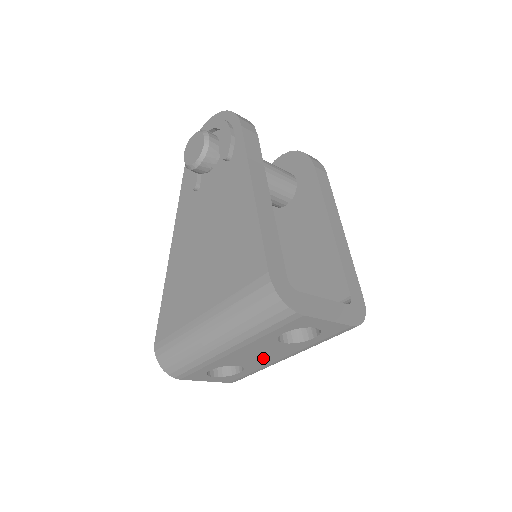
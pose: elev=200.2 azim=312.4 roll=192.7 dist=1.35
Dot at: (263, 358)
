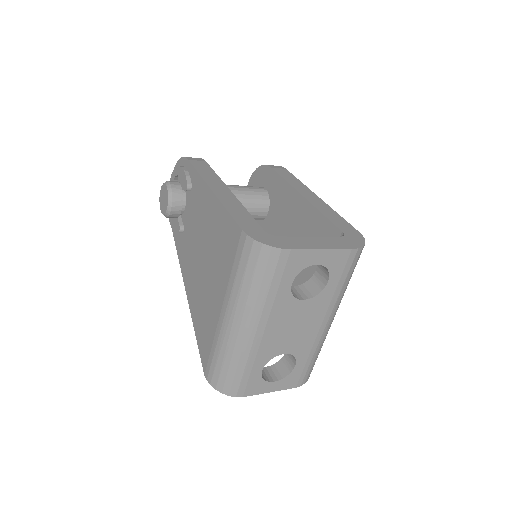
Dot at: (301, 332)
